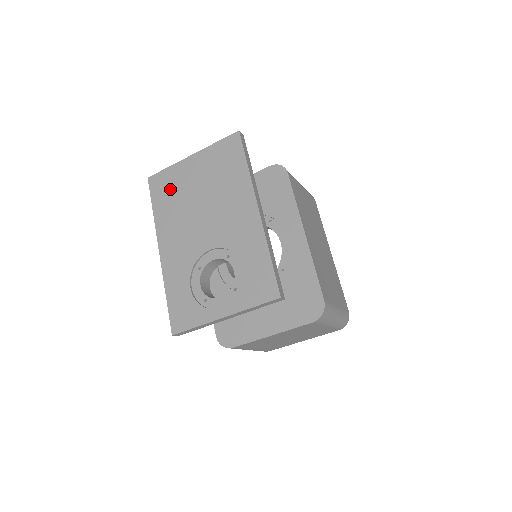
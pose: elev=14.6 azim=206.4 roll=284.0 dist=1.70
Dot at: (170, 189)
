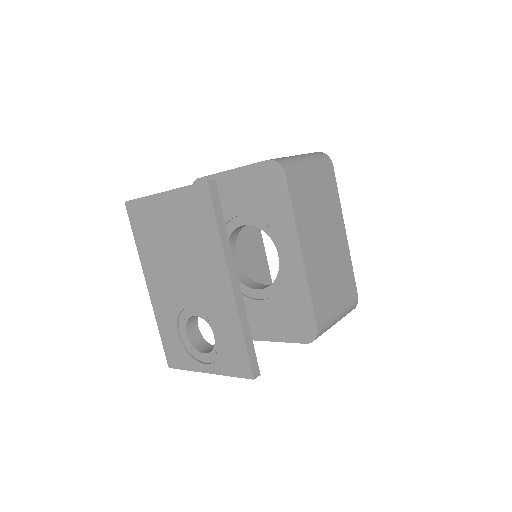
Dot at: (147, 225)
